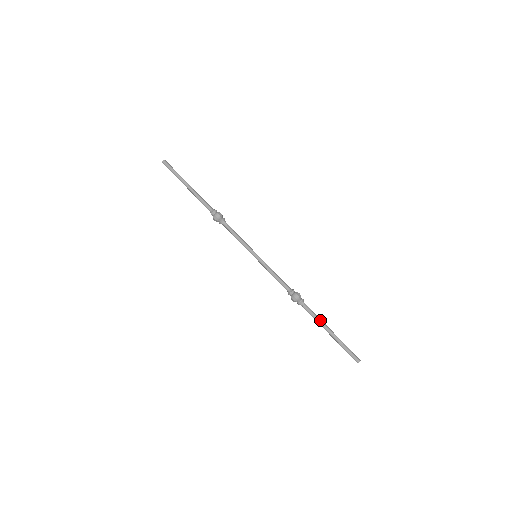
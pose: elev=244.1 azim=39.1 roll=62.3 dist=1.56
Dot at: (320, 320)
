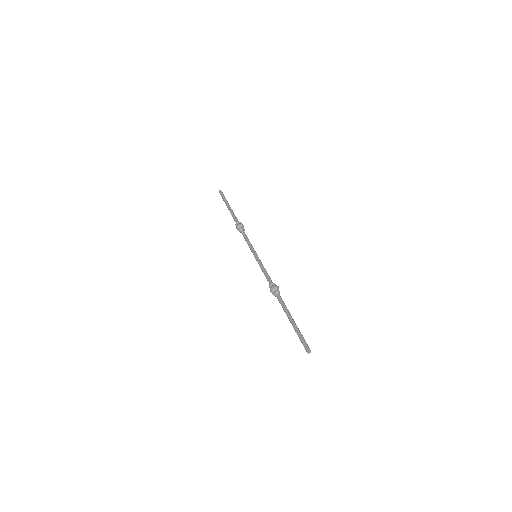
Dot at: (286, 310)
